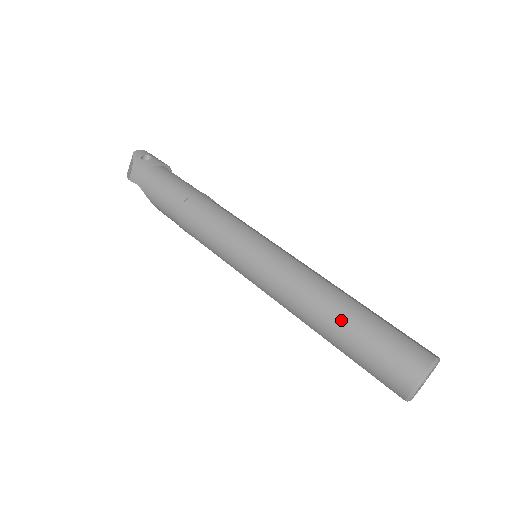
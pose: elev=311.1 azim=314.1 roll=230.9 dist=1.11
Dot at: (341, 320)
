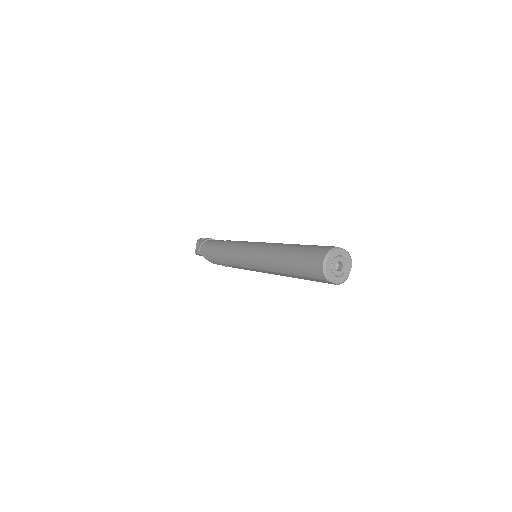
Dot at: (287, 254)
